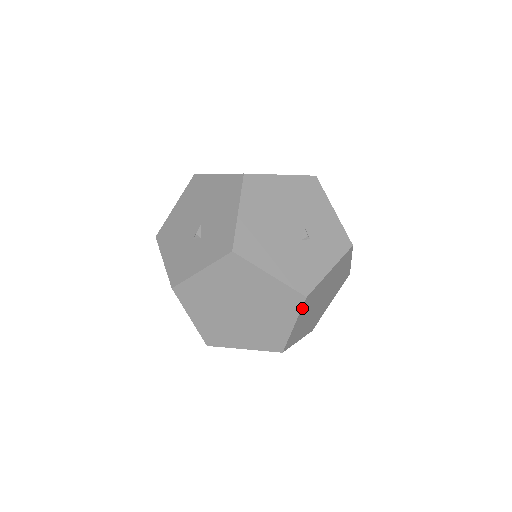
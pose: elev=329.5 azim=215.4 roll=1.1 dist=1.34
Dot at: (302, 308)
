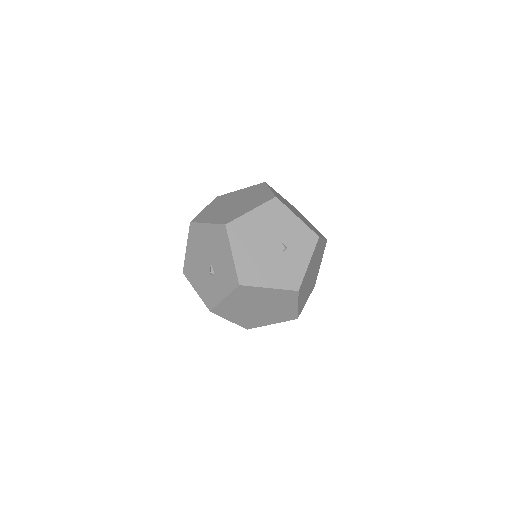
Dot at: (299, 296)
